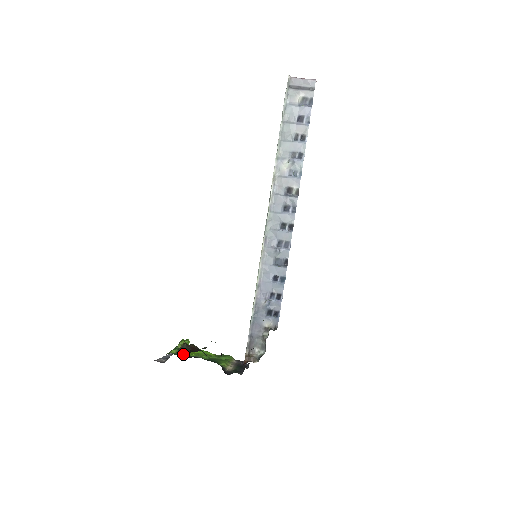
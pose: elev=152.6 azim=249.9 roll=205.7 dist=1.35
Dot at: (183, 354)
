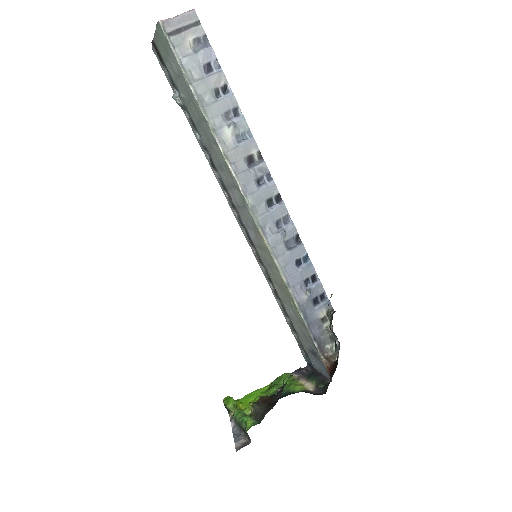
Dot at: occluded
